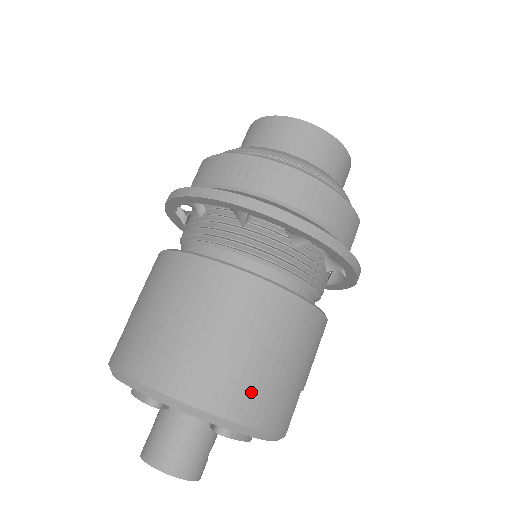
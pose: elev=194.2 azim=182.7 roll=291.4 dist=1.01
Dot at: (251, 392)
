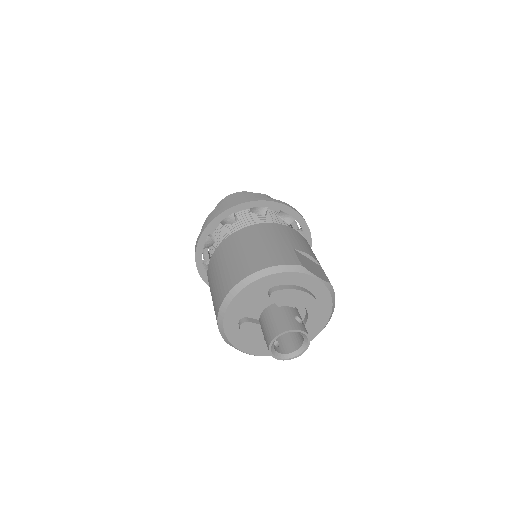
Dot at: (251, 262)
